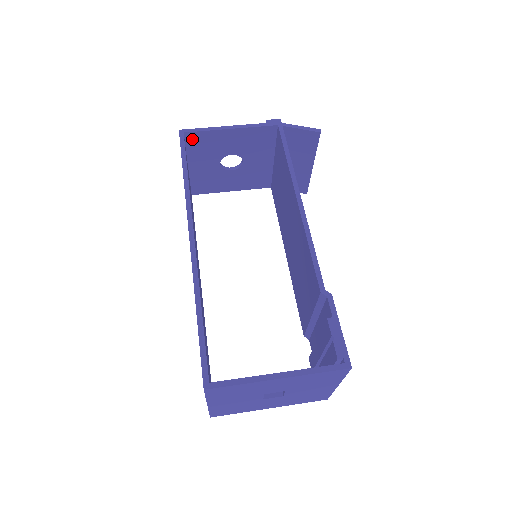
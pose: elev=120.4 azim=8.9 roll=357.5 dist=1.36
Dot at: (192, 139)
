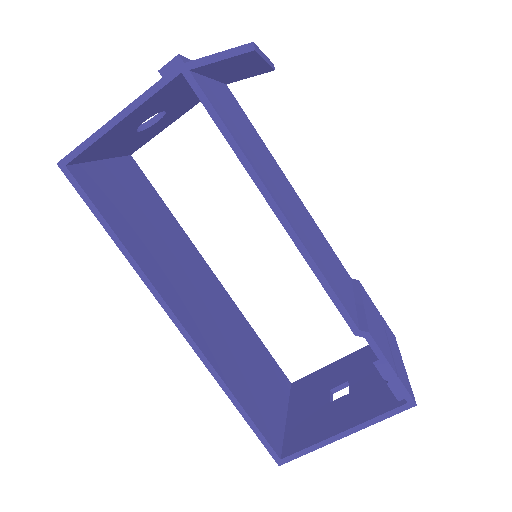
Dot at: (82, 157)
